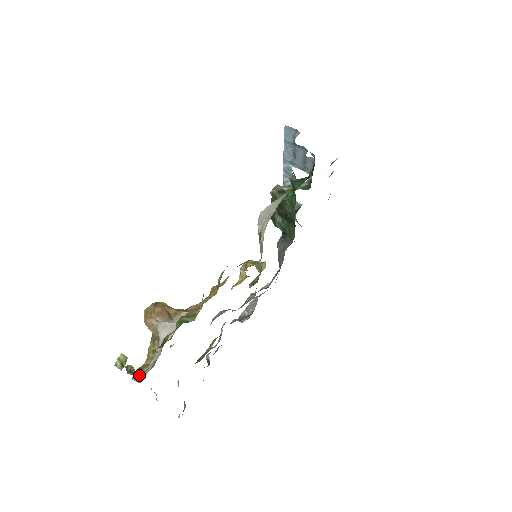
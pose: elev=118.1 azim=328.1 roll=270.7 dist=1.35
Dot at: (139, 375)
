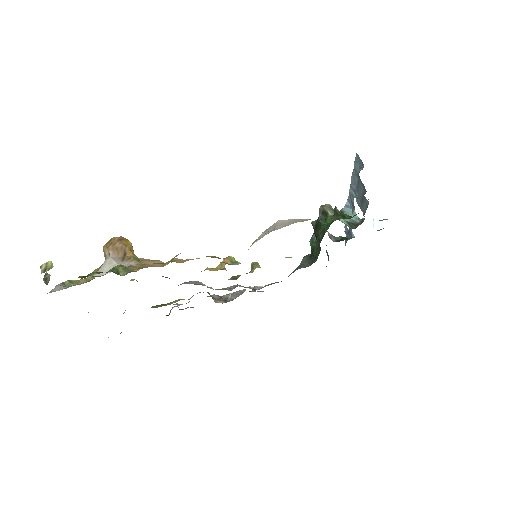
Dot at: (59, 286)
